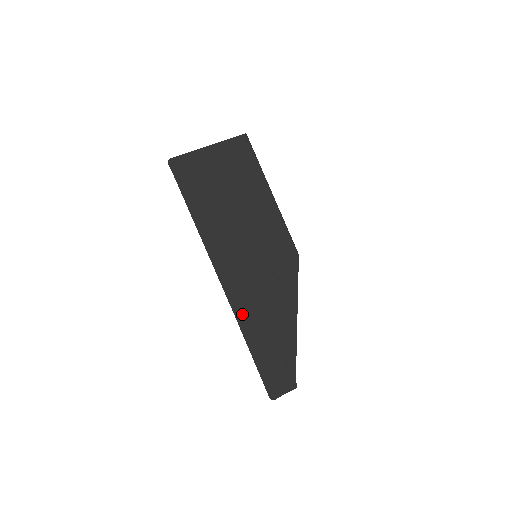
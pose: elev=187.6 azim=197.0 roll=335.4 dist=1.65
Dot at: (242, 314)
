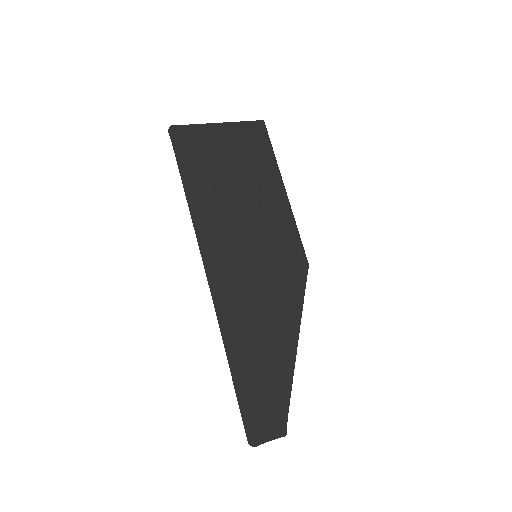
Dot at: (228, 322)
